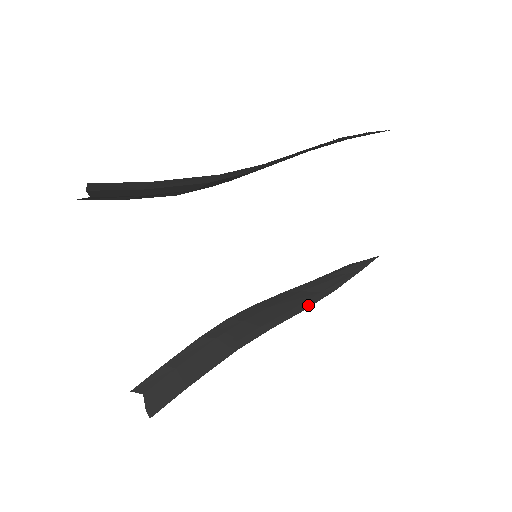
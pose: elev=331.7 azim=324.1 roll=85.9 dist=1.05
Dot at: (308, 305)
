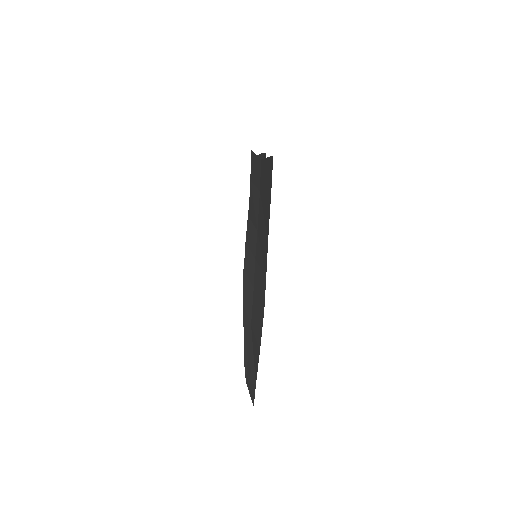
Dot at: (262, 319)
